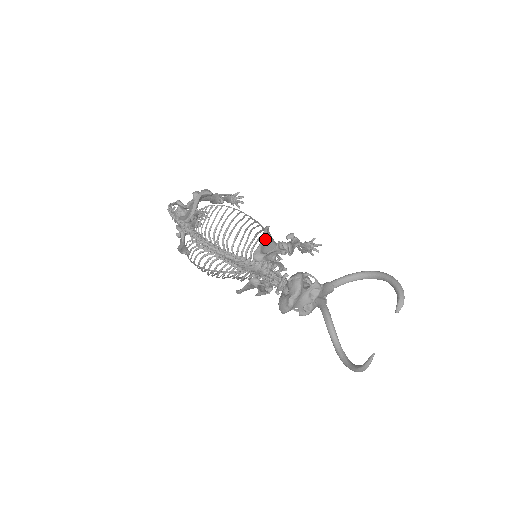
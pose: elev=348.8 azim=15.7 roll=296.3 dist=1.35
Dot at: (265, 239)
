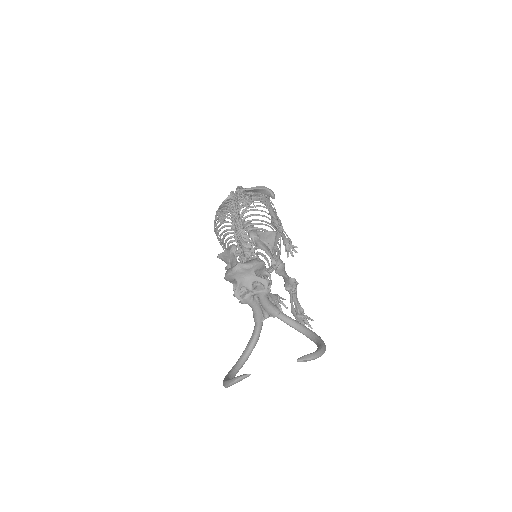
Dot at: (270, 235)
